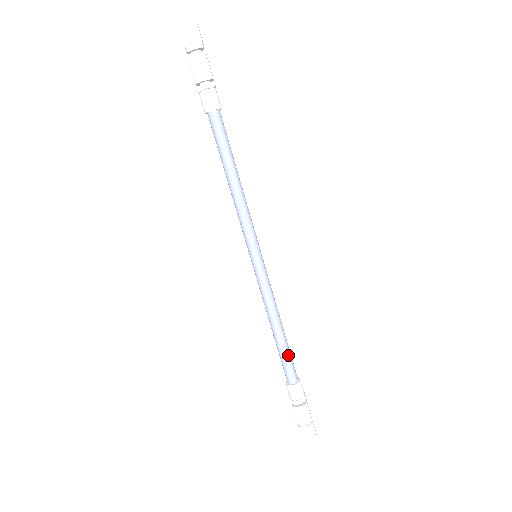
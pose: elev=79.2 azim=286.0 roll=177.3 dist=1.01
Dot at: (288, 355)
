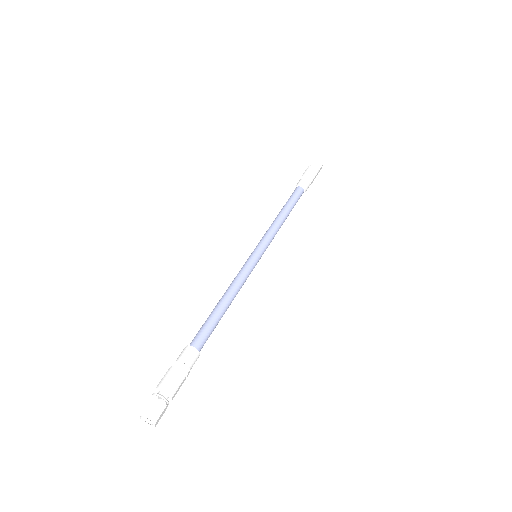
Dot at: (213, 325)
